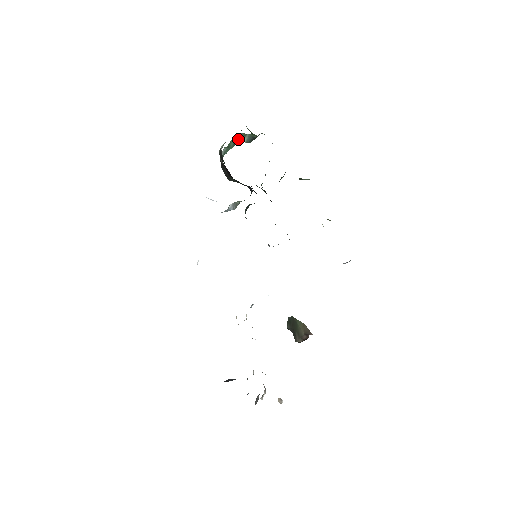
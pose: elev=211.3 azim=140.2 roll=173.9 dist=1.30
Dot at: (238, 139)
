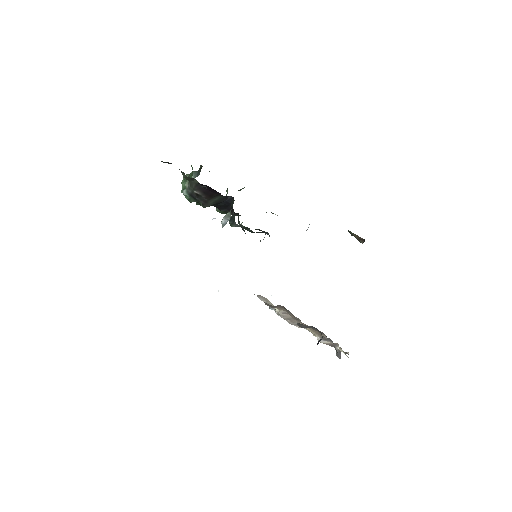
Dot at: occluded
